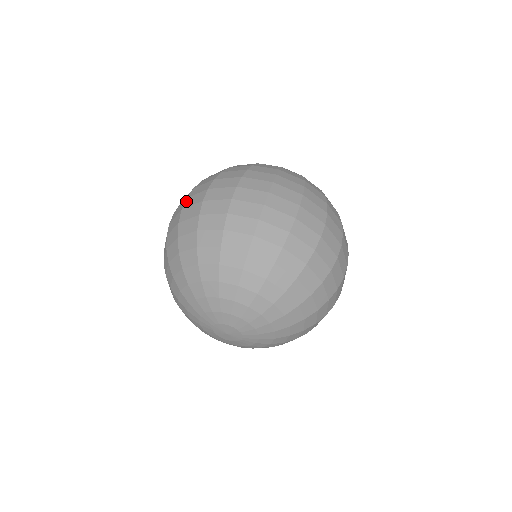
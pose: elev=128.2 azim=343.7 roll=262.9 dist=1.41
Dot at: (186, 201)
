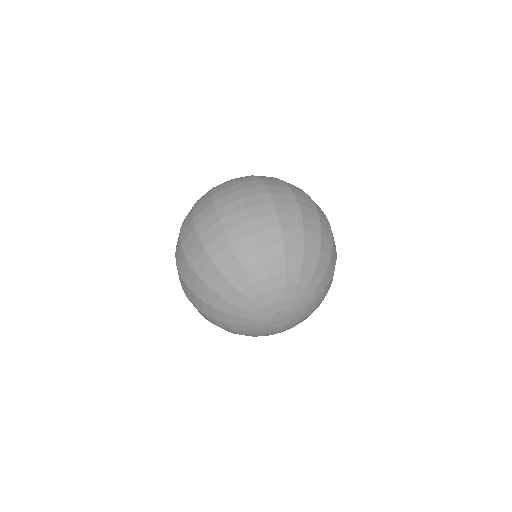
Dot at: (197, 229)
